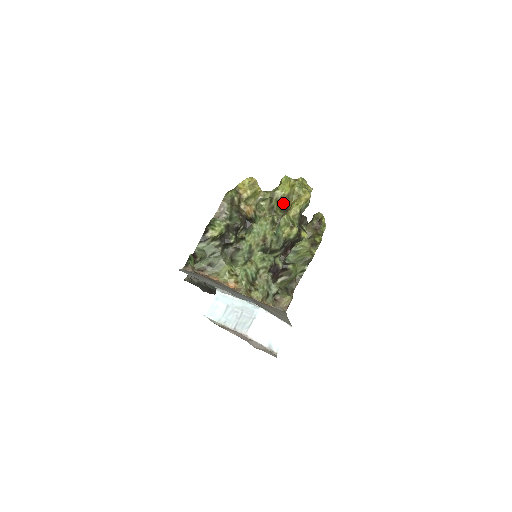
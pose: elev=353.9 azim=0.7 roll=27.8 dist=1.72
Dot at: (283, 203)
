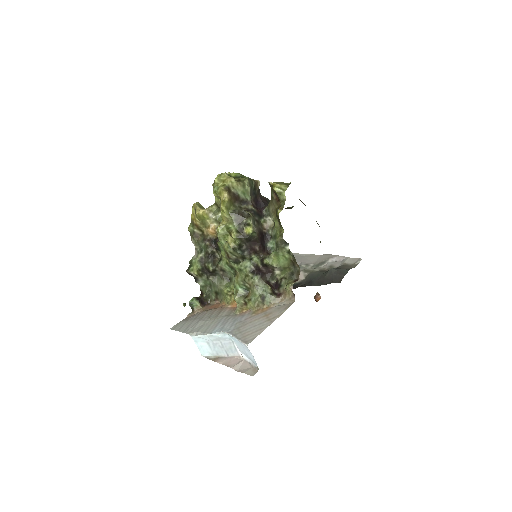
Dot at: occluded
